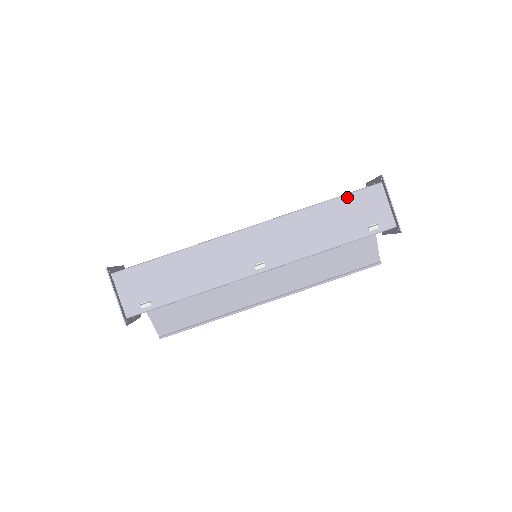
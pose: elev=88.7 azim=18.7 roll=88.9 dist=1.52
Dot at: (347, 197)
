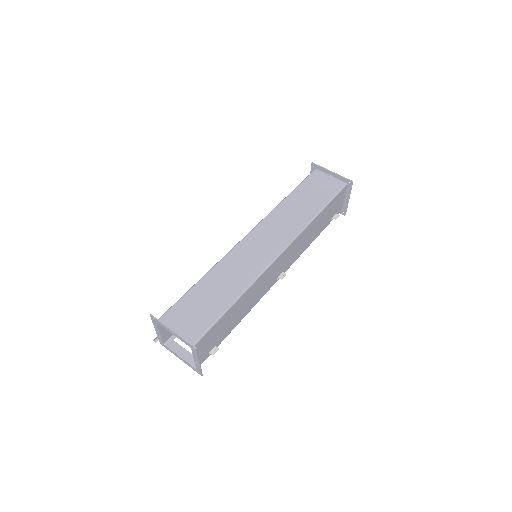
Dot at: (331, 202)
